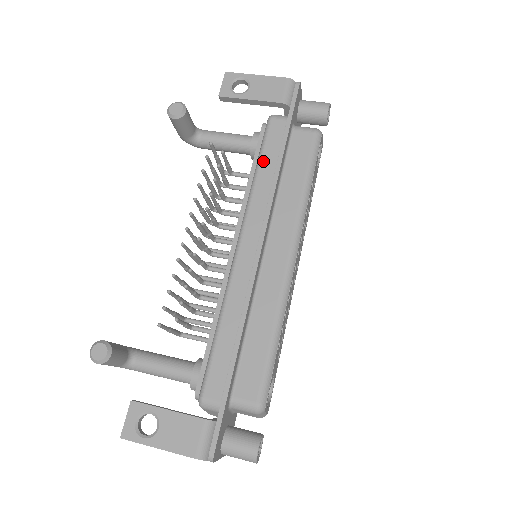
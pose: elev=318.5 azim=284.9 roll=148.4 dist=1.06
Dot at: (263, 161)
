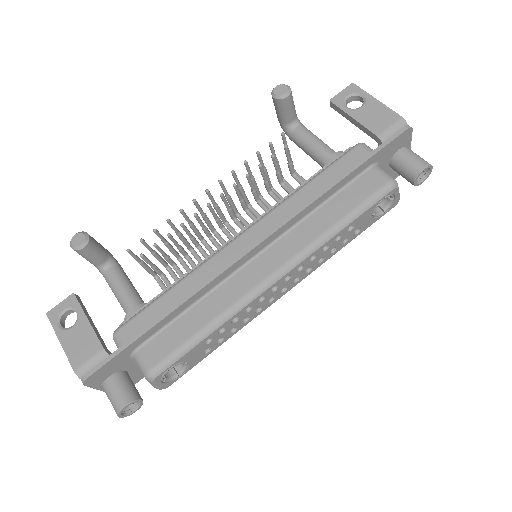
Dot at: (319, 177)
